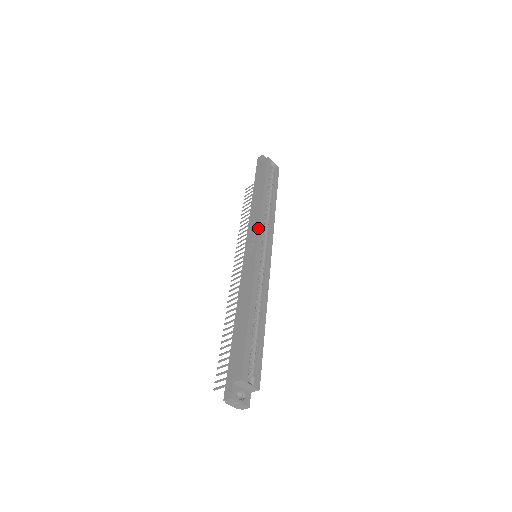
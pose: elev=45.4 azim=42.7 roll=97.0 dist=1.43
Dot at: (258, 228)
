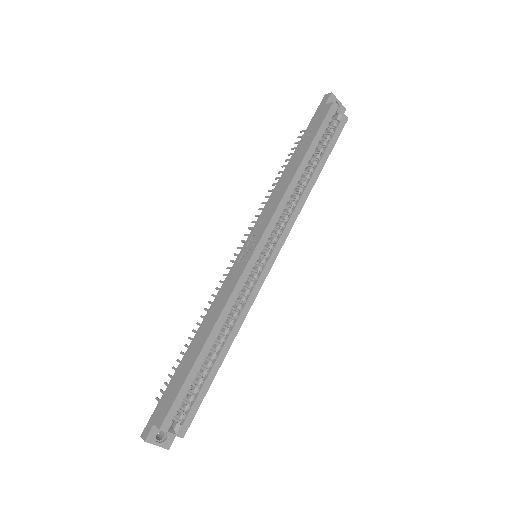
Dot at: (267, 223)
